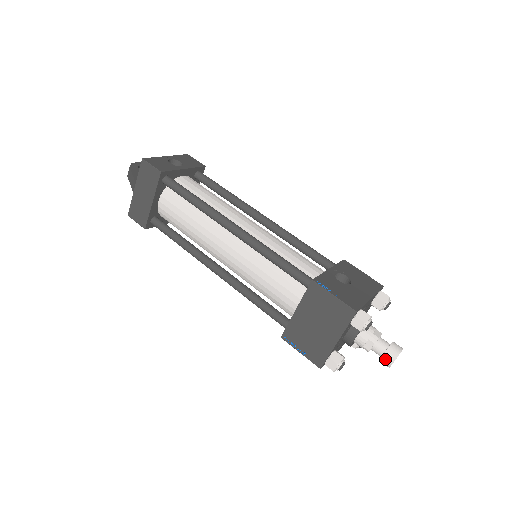
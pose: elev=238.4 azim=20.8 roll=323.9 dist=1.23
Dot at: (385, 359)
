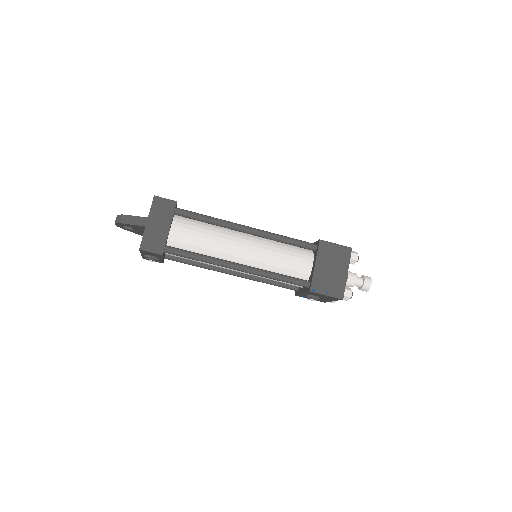
Dot at: (367, 283)
